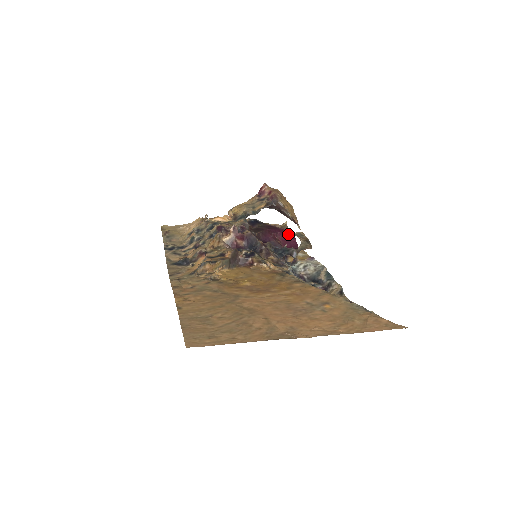
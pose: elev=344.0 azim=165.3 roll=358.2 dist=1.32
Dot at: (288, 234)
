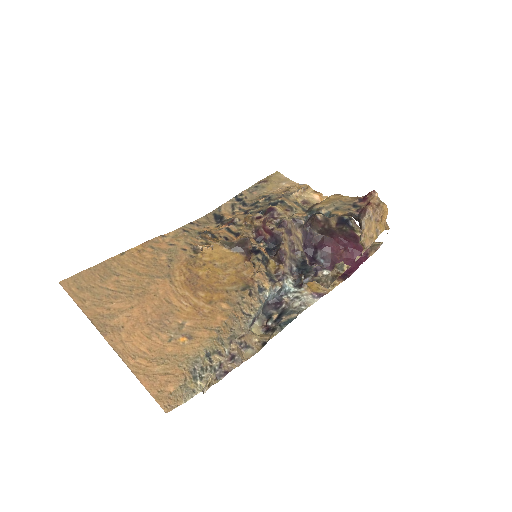
Dot at: occluded
